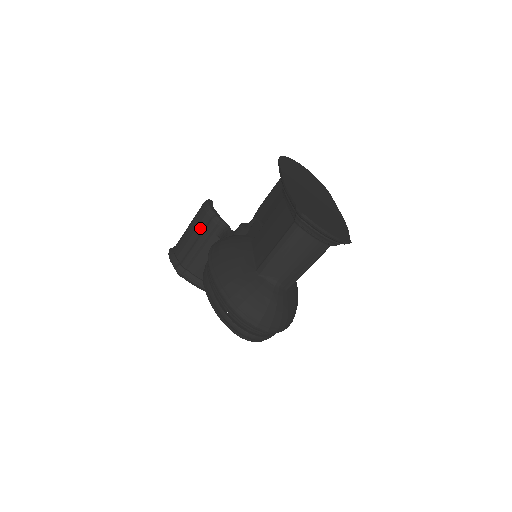
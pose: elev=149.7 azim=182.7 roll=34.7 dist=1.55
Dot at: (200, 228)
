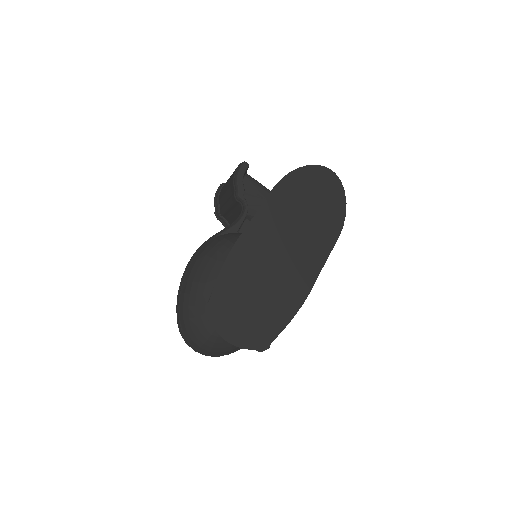
Dot at: (229, 192)
